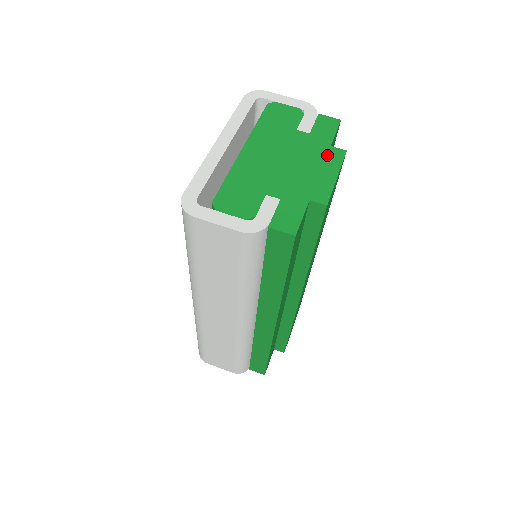
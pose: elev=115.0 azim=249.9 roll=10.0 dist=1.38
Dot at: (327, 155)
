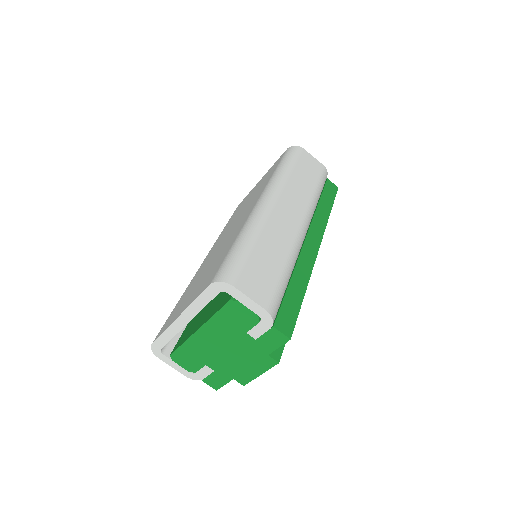
Dot at: (261, 360)
